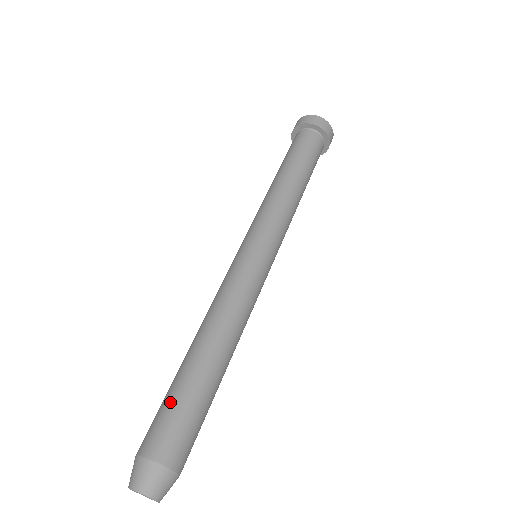
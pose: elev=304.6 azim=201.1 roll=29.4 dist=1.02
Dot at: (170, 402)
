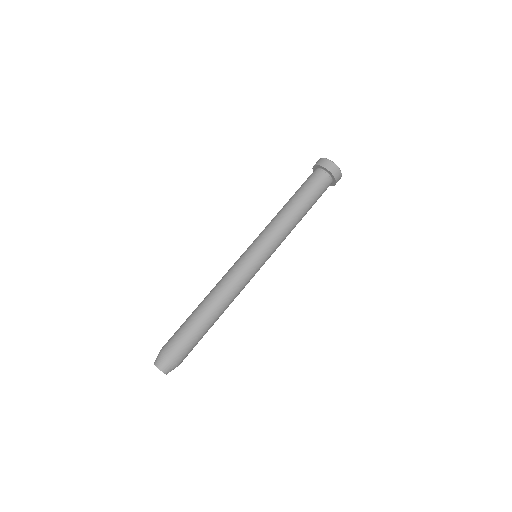
Dot at: (179, 328)
